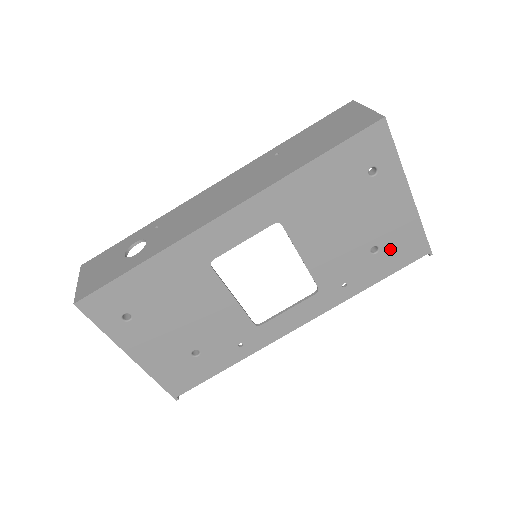
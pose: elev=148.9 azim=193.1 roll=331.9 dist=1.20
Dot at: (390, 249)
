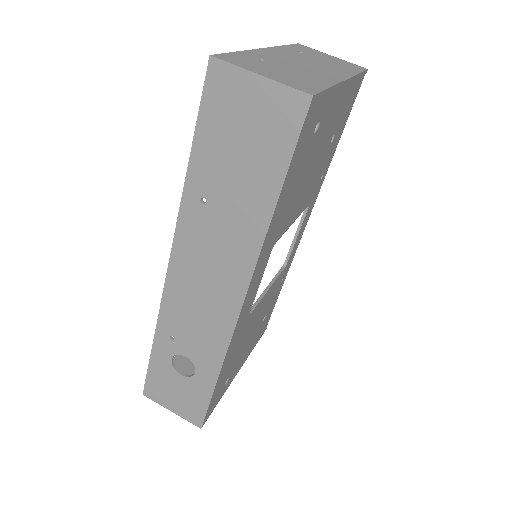
Dot at: (341, 120)
